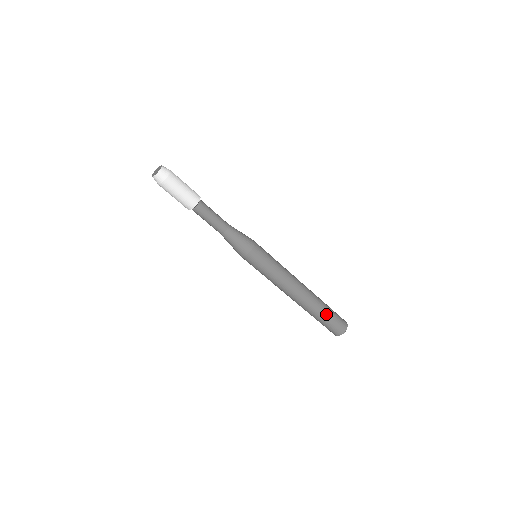
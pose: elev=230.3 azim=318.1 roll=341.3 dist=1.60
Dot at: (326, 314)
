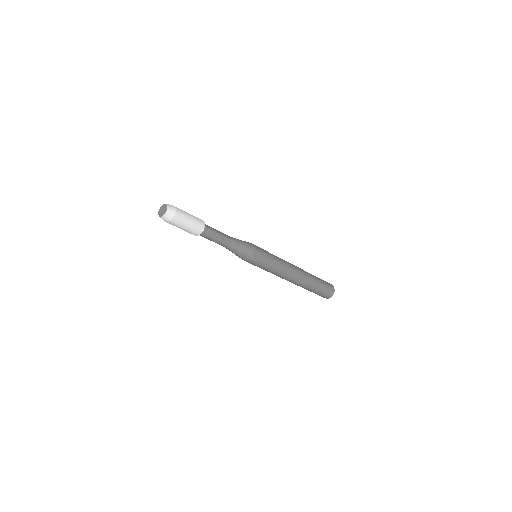
Dot at: (316, 288)
